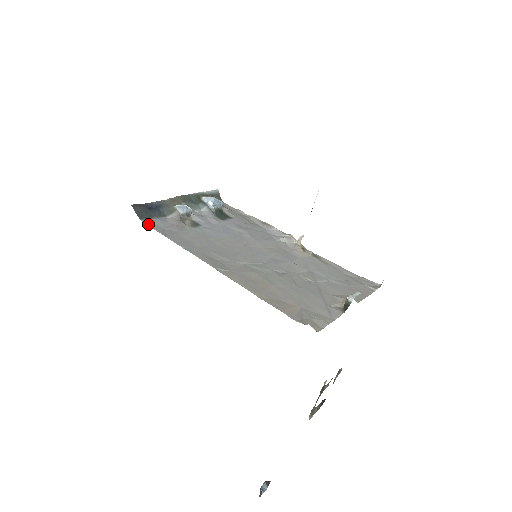
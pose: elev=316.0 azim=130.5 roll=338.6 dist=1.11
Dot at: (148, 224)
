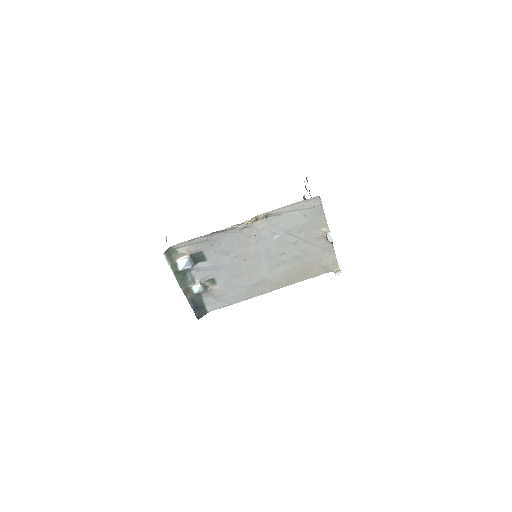
Dot at: (213, 310)
